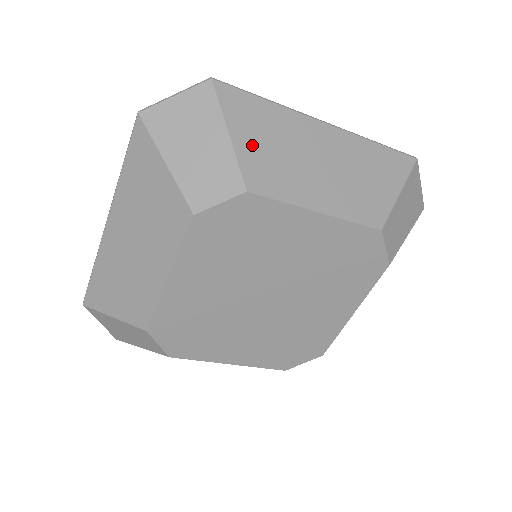
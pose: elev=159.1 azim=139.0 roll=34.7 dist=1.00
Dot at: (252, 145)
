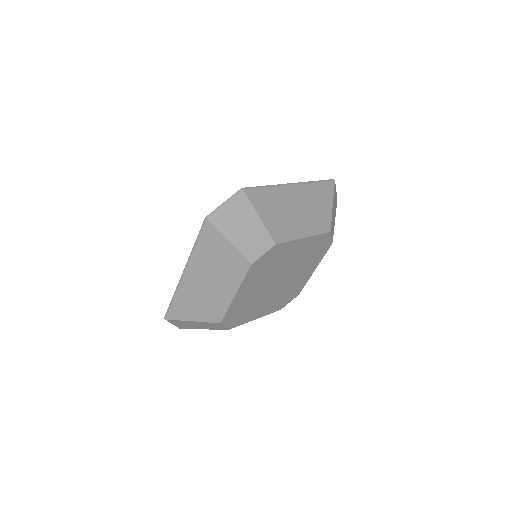
Dot at: (270, 217)
